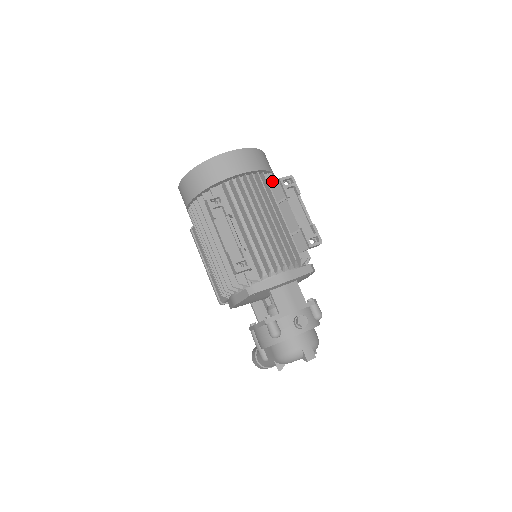
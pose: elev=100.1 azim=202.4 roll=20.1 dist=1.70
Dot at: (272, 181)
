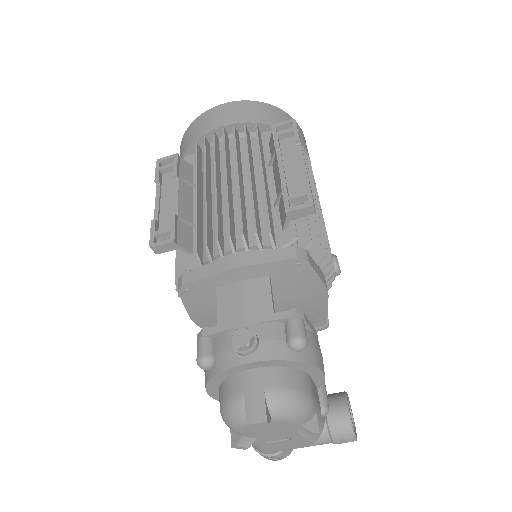
Dot at: occluded
